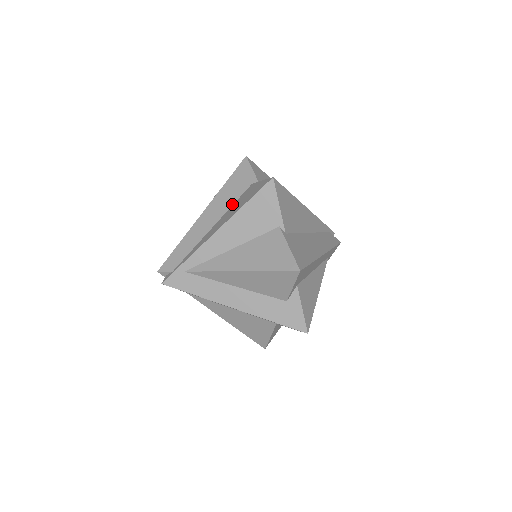
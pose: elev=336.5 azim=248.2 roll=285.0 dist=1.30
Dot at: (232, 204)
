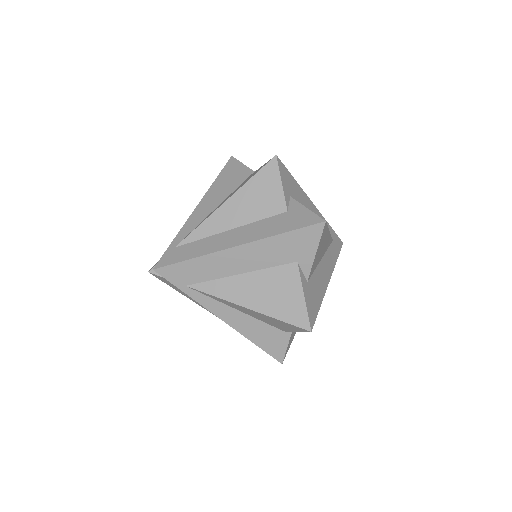
Dot at: occluded
